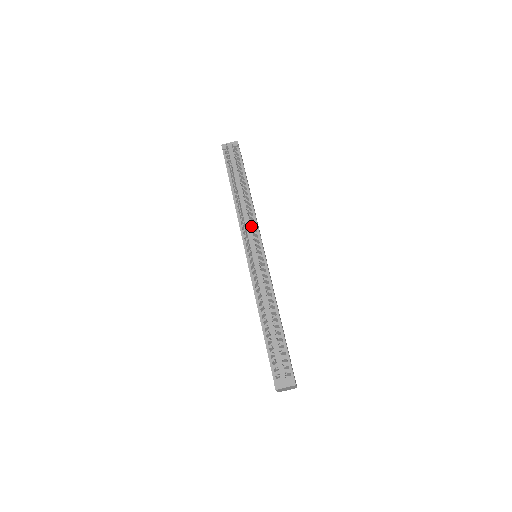
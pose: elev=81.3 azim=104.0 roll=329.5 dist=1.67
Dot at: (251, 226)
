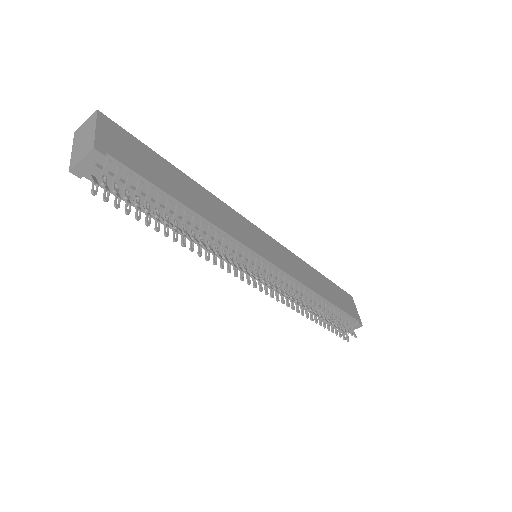
Dot at: occluded
